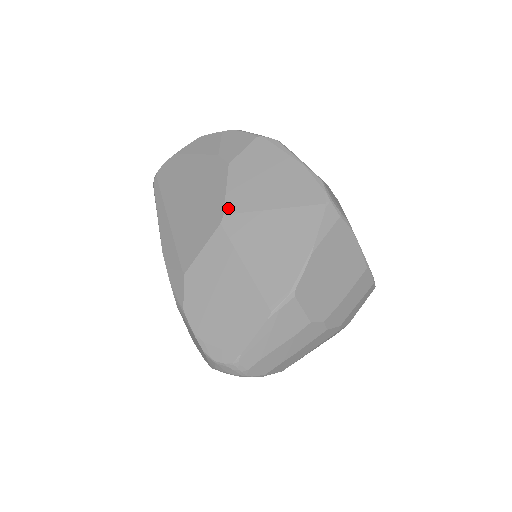
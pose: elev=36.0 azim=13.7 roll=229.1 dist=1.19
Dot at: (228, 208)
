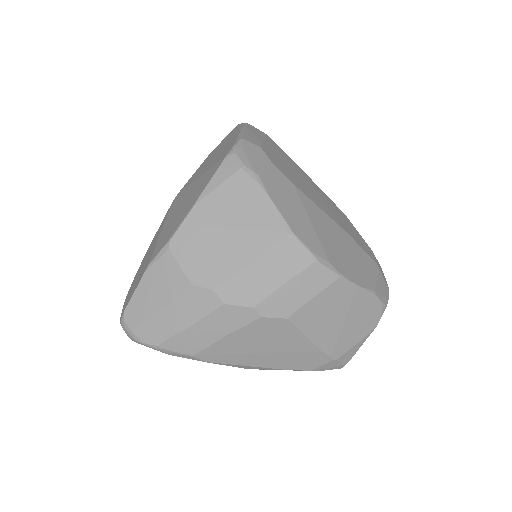
Dot at: (183, 187)
